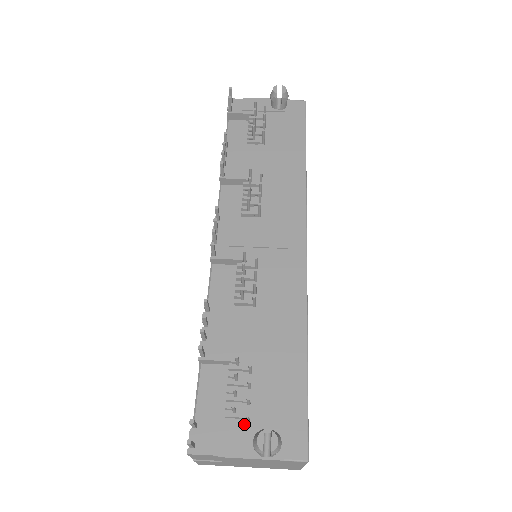
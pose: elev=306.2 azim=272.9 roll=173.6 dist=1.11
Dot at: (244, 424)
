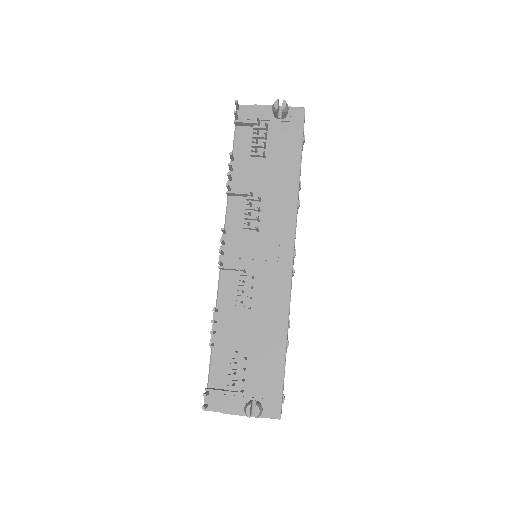
Dot at: occluded
